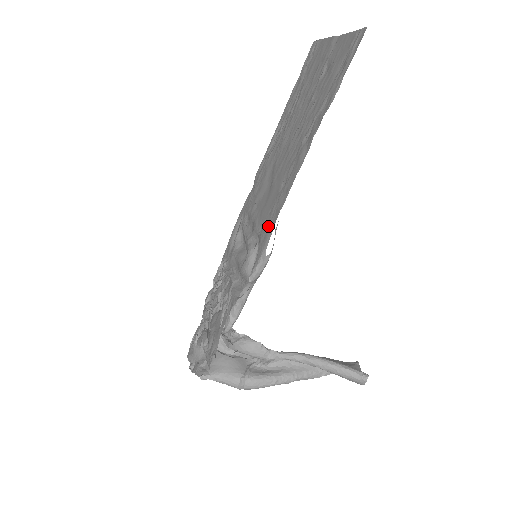
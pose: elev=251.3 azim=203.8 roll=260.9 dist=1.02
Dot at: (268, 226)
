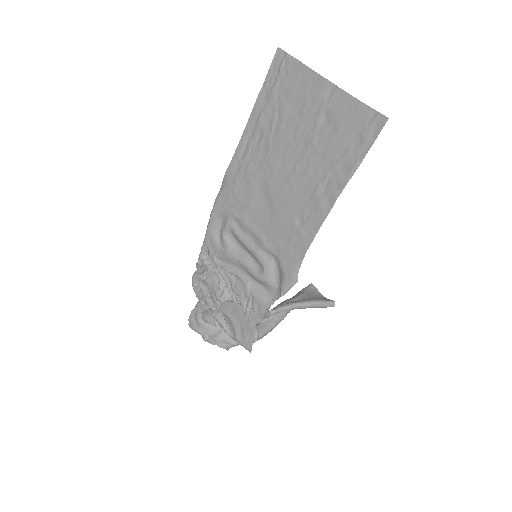
Dot at: (291, 255)
